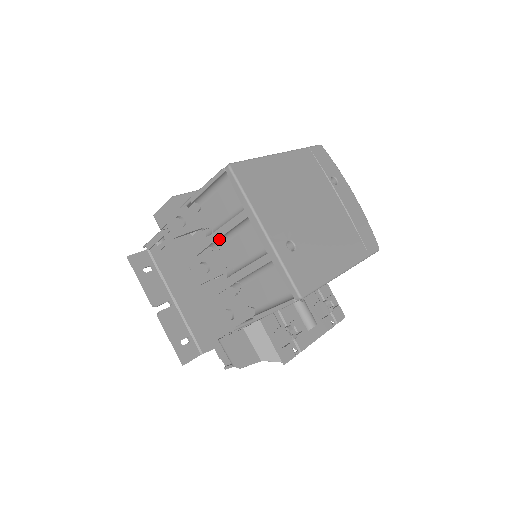
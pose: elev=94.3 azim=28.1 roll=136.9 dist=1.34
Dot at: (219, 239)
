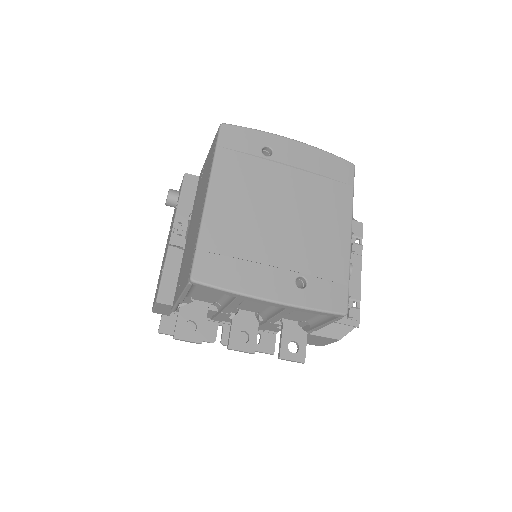
Dot at: occluded
